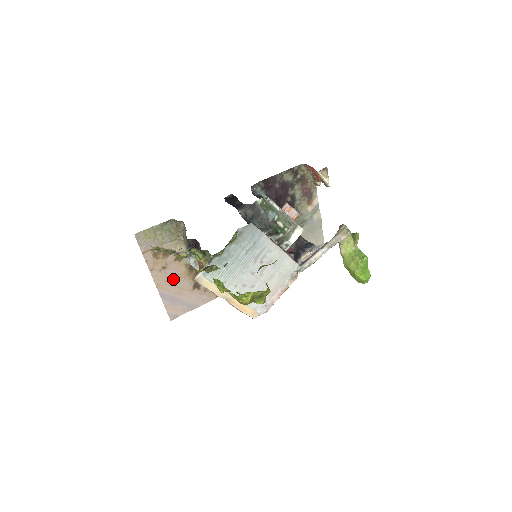
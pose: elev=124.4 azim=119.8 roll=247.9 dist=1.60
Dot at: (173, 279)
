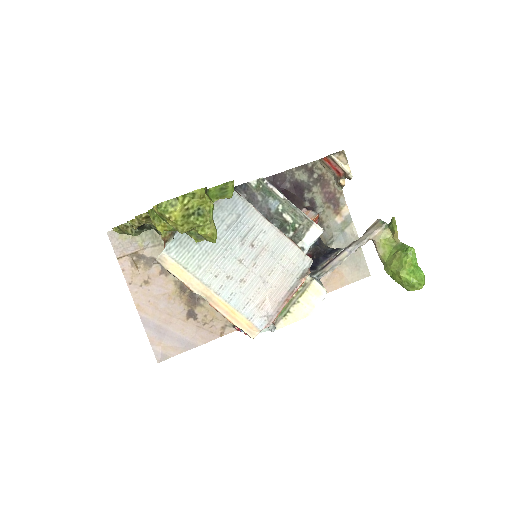
Dot at: (159, 300)
